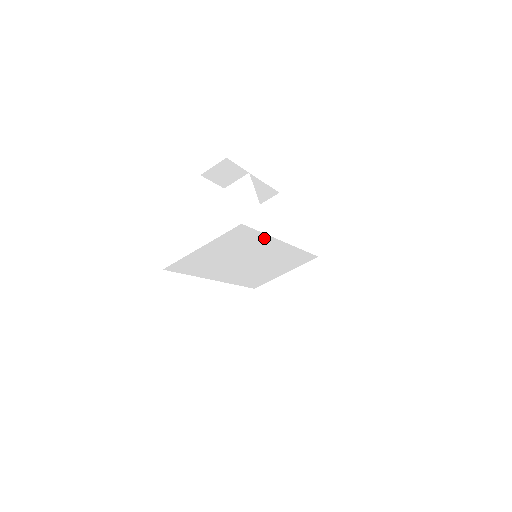
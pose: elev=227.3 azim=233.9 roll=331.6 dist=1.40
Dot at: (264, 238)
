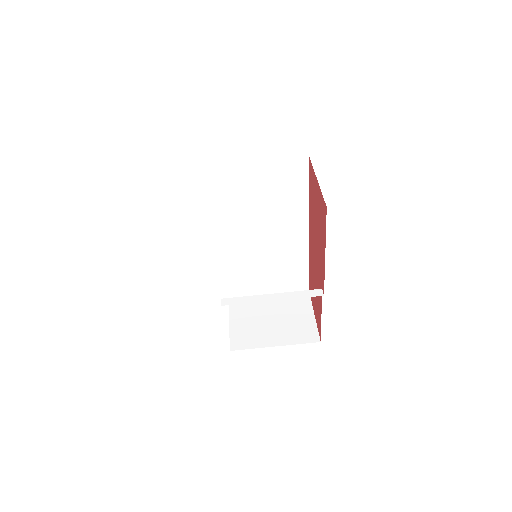
Dot at: (303, 203)
